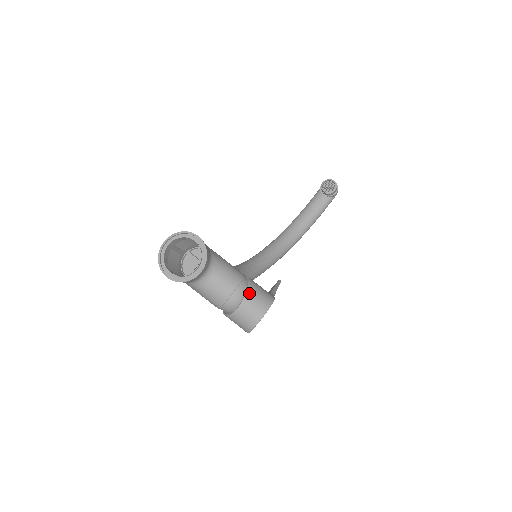
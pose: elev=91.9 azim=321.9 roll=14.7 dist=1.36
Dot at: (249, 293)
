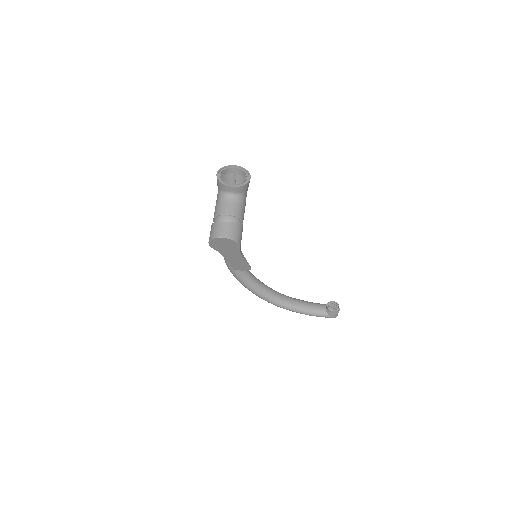
Dot at: (235, 224)
